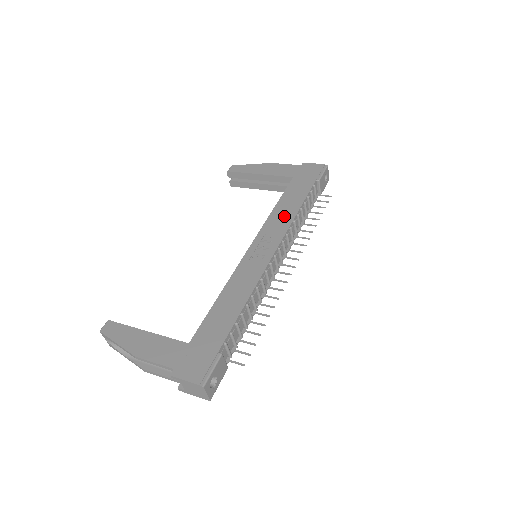
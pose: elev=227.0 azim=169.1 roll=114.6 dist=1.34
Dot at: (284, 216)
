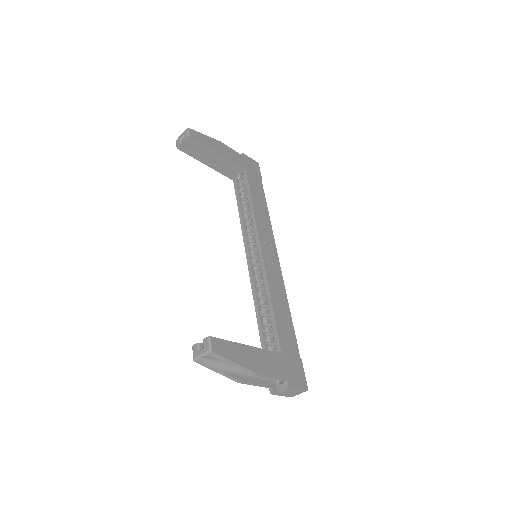
Dot at: (264, 218)
